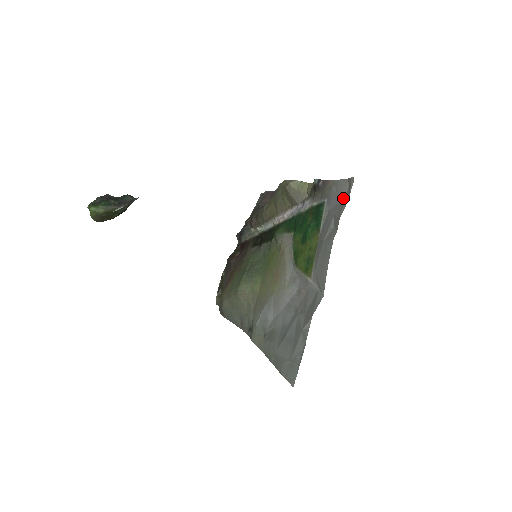
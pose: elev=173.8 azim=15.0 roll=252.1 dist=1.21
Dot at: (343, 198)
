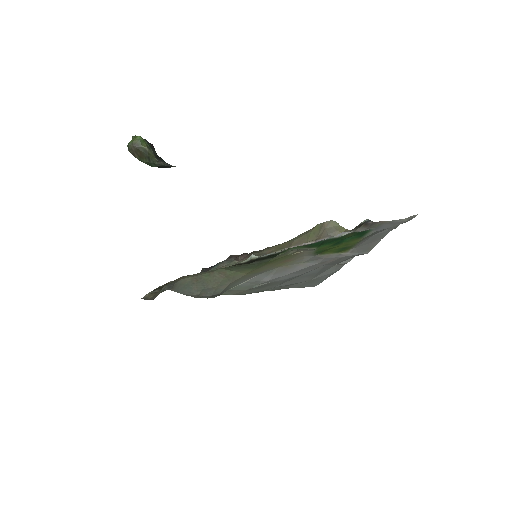
Dot at: occluded
